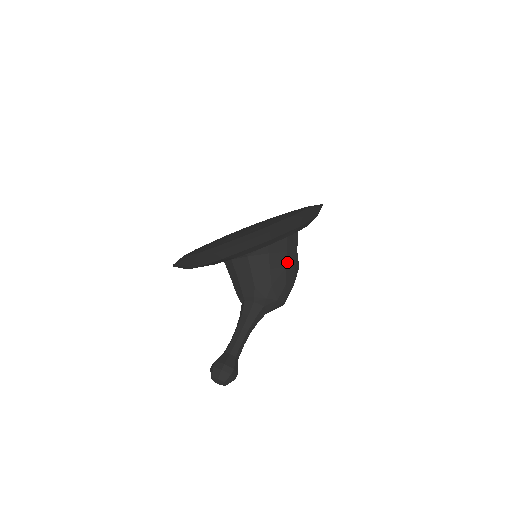
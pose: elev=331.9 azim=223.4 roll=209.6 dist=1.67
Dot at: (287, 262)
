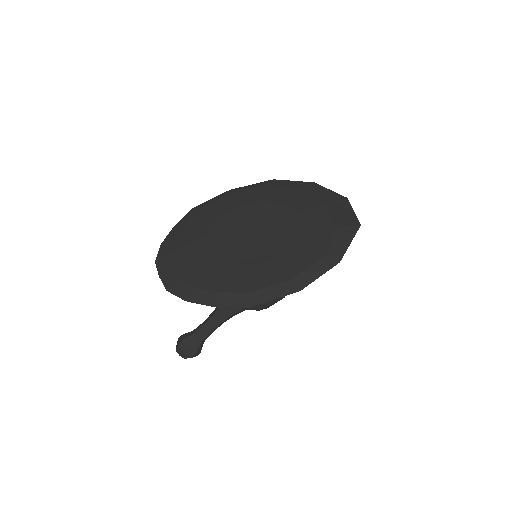
Dot at: occluded
